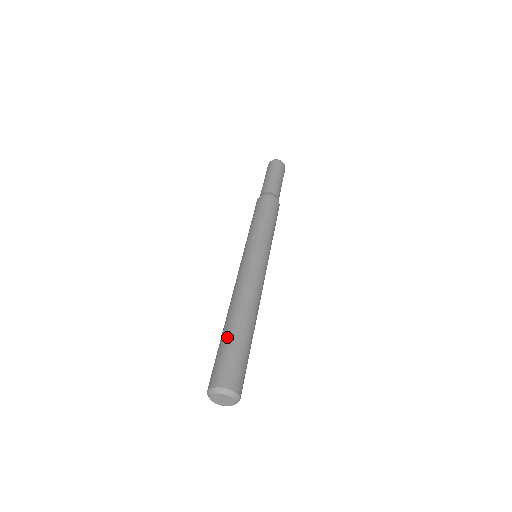
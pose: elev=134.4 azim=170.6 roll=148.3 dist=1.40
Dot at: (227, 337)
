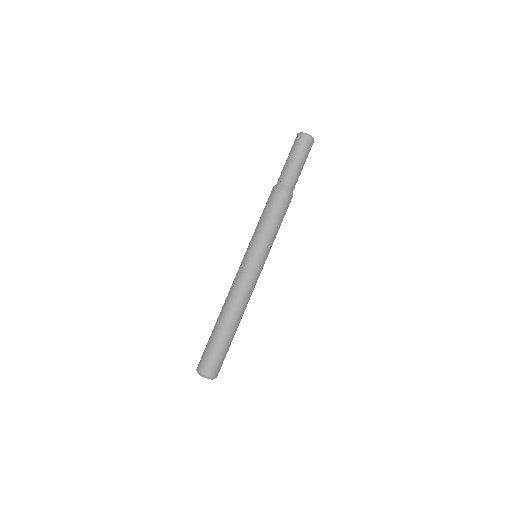
Dot at: (212, 335)
